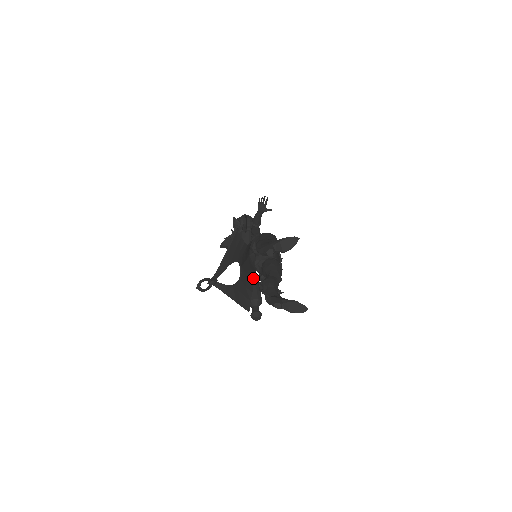
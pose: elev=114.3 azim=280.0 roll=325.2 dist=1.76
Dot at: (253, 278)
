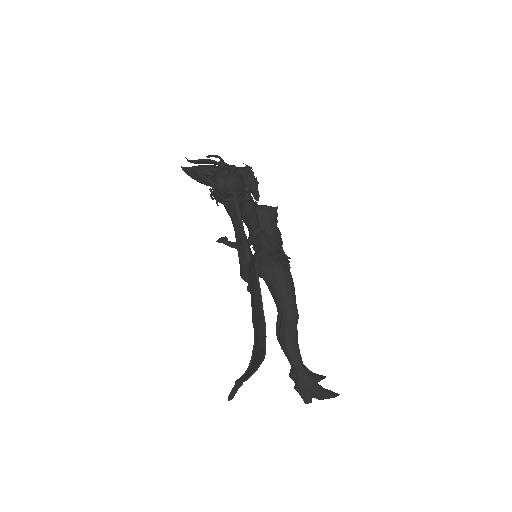
Dot at: occluded
